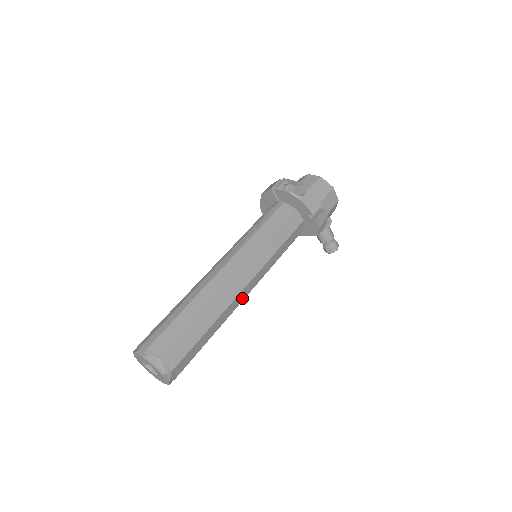
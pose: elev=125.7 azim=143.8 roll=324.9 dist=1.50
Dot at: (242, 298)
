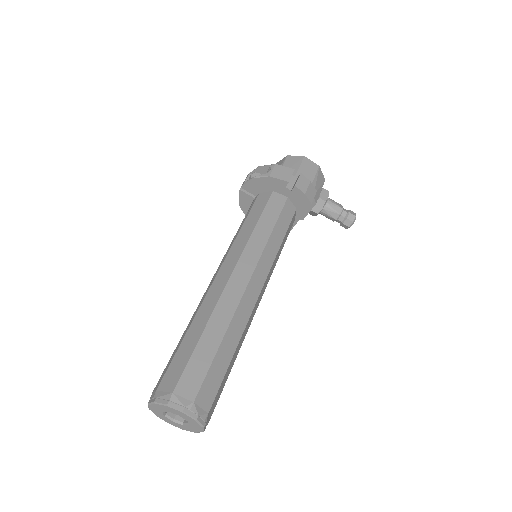
Dot at: (254, 298)
